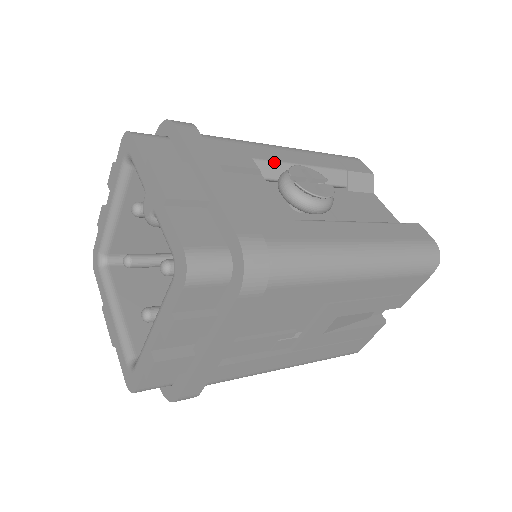
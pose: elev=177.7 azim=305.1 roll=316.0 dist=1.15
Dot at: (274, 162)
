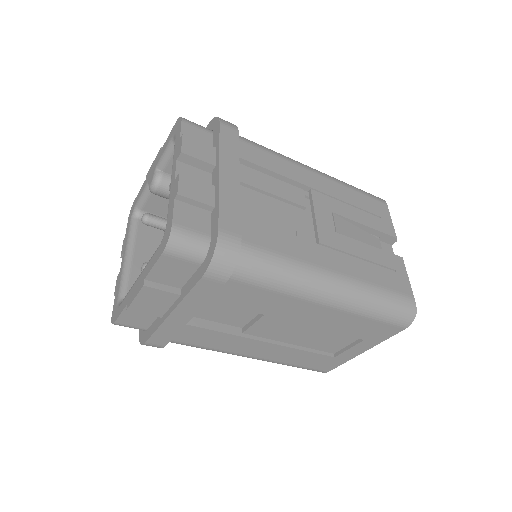
Dot at: occluded
